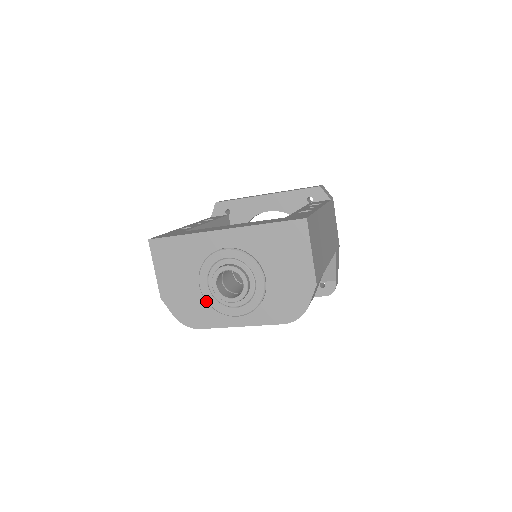
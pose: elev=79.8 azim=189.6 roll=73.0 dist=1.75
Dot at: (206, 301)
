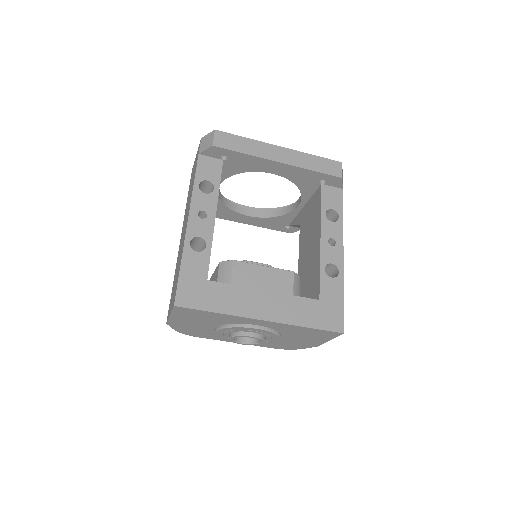
Dot at: occluded
